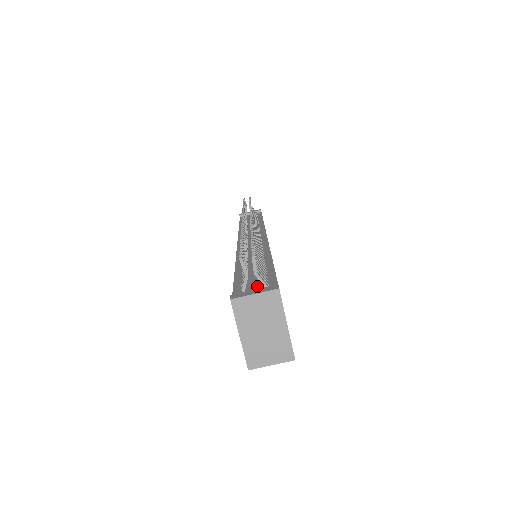
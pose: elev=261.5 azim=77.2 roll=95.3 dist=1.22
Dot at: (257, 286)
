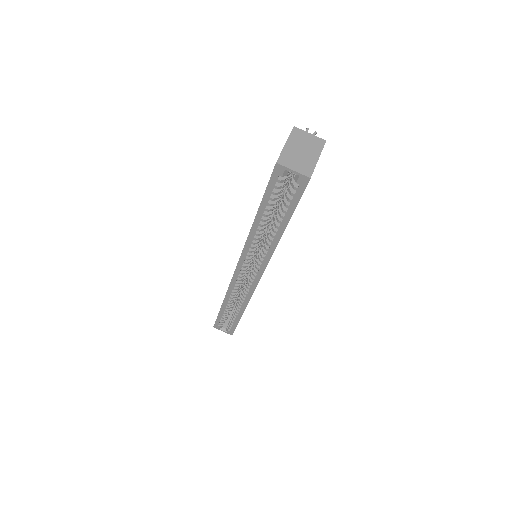
Dot at: occluded
